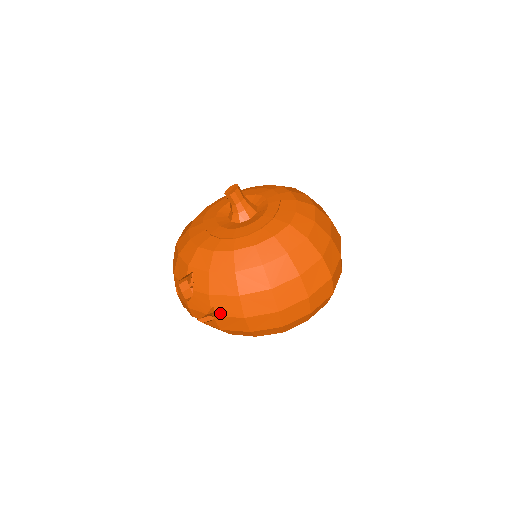
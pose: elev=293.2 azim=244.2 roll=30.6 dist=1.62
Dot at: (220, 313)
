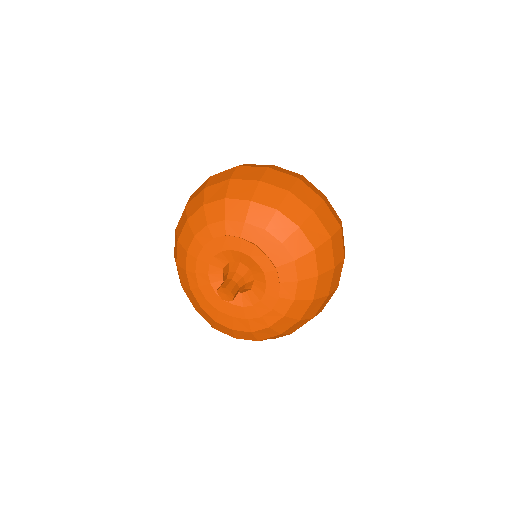
Dot at: occluded
